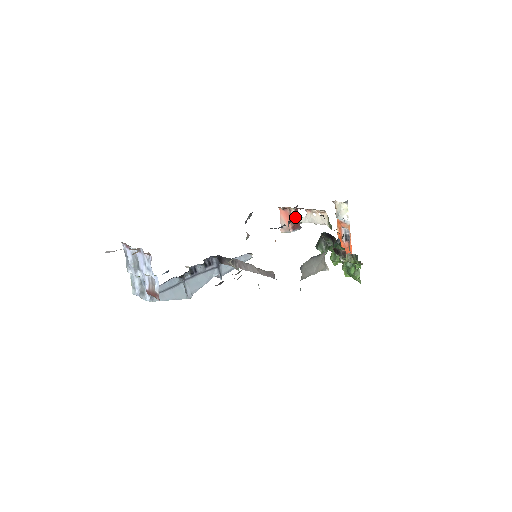
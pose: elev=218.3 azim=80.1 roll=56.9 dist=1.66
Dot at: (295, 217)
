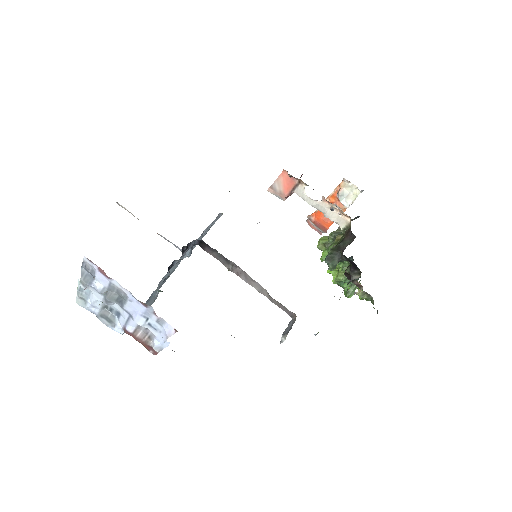
Dot at: (301, 192)
